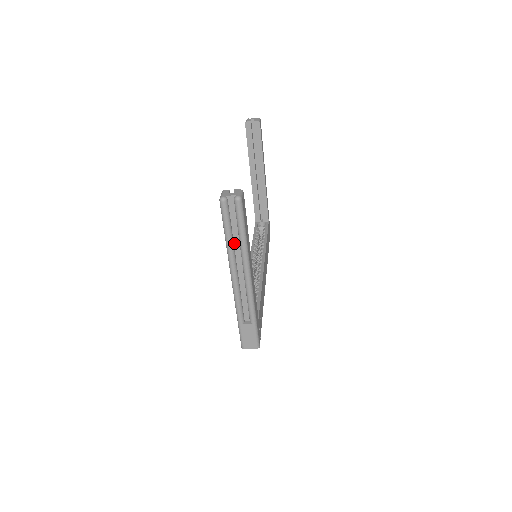
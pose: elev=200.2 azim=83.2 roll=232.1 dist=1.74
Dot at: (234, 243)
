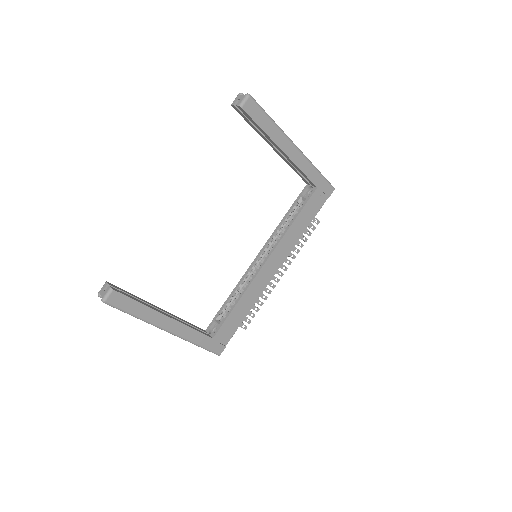
Dot at: occluded
